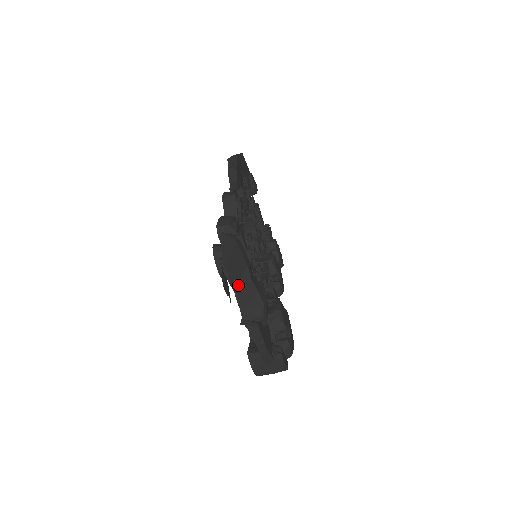
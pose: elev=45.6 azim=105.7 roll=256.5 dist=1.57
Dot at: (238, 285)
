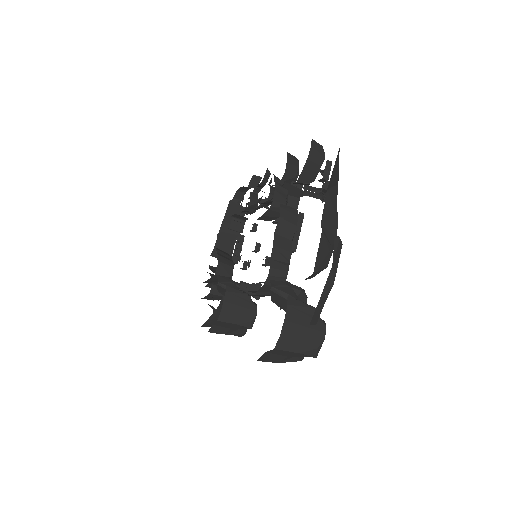
Dot at: (329, 191)
